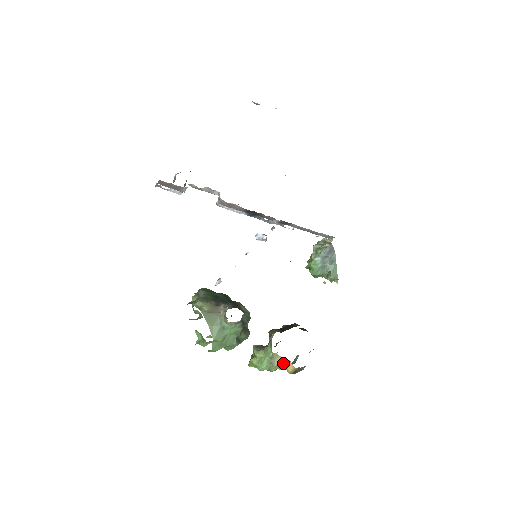
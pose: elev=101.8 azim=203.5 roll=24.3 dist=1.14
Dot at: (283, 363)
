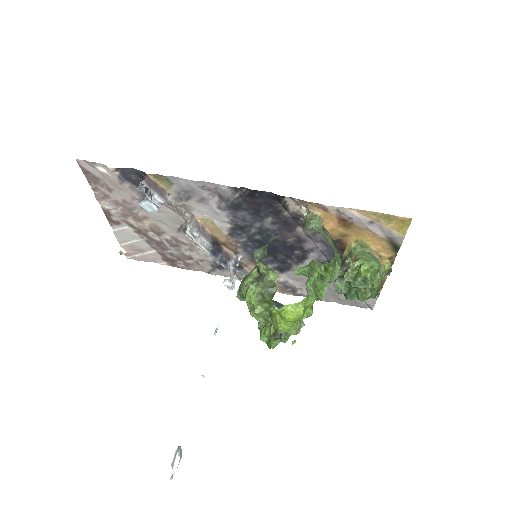
Dot at: (379, 255)
